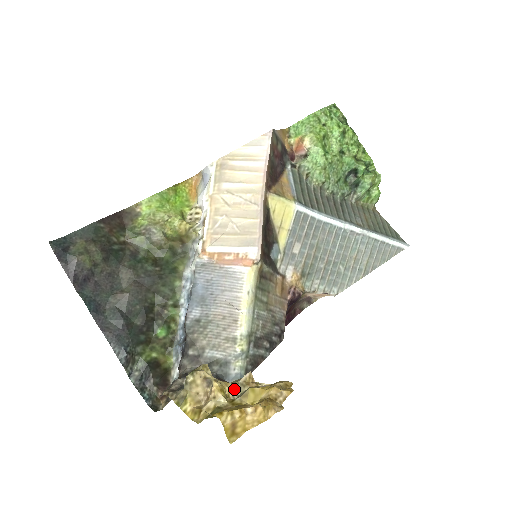
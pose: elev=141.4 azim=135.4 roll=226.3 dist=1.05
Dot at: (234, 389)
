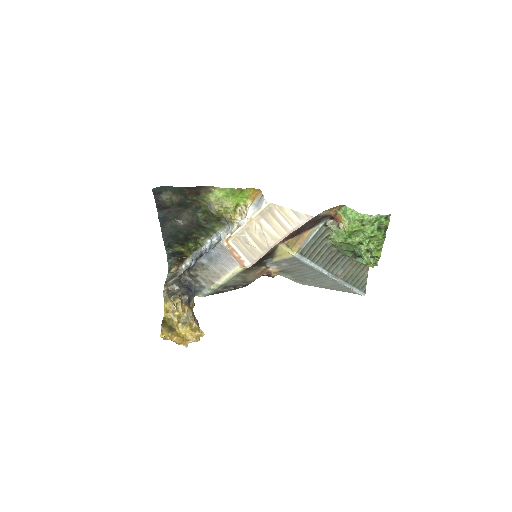
Dot at: (185, 316)
